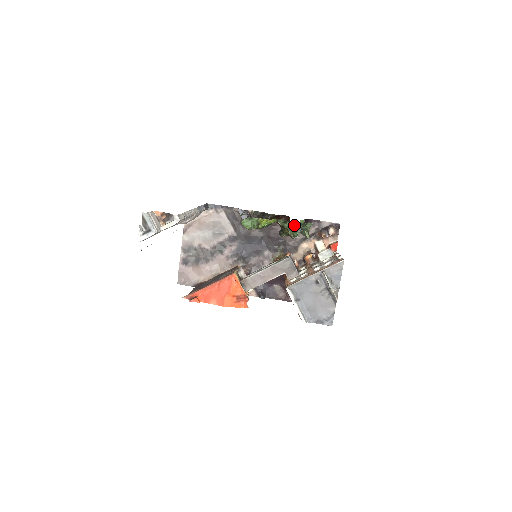
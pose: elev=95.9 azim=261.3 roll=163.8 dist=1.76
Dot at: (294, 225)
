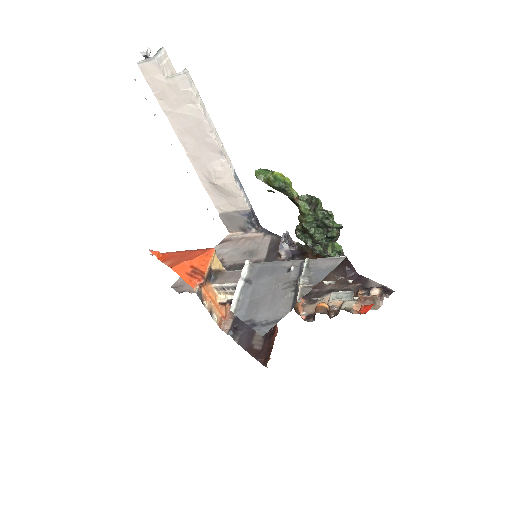
Dot at: (313, 205)
